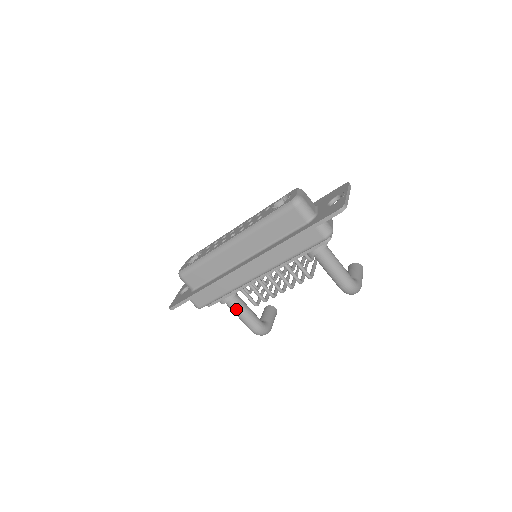
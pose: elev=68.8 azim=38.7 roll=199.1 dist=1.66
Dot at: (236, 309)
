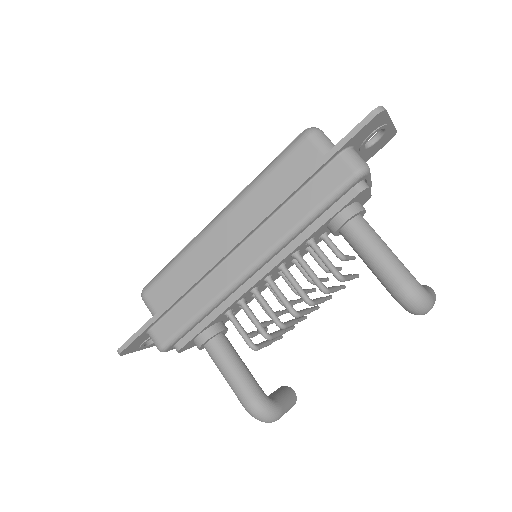
Dot at: (221, 358)
